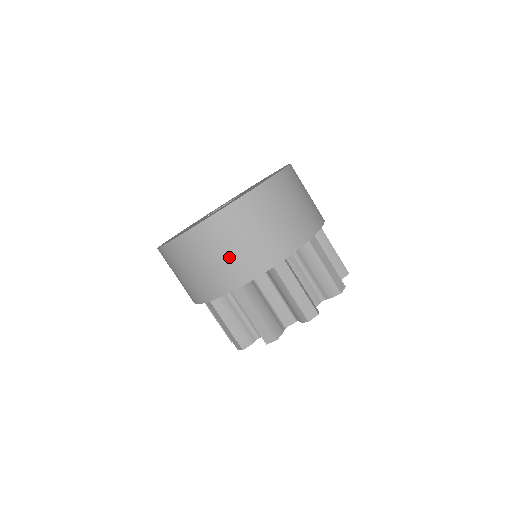
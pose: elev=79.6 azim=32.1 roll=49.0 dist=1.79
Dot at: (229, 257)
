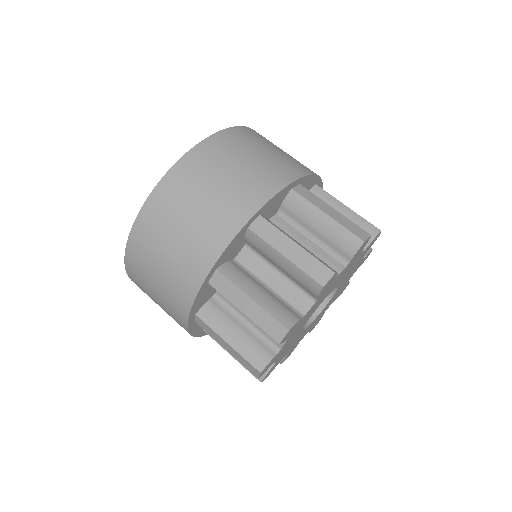
Dot at: (161, 289)
